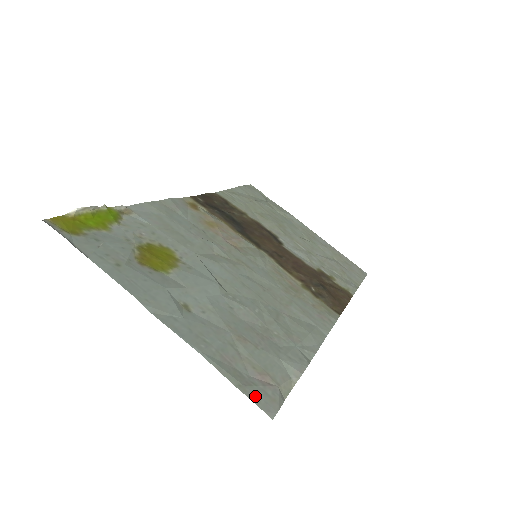
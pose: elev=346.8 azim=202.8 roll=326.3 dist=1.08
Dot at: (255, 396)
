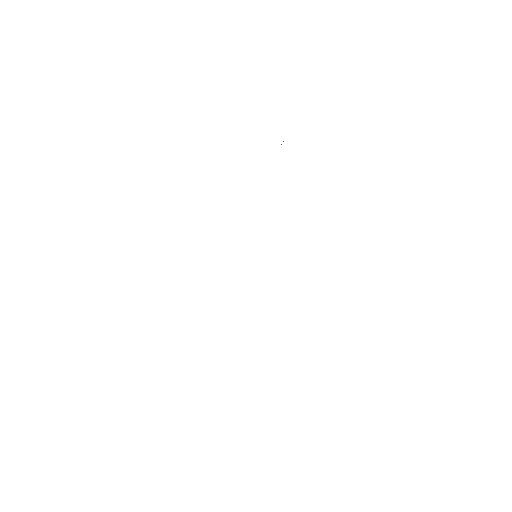
Dot at: occluded
